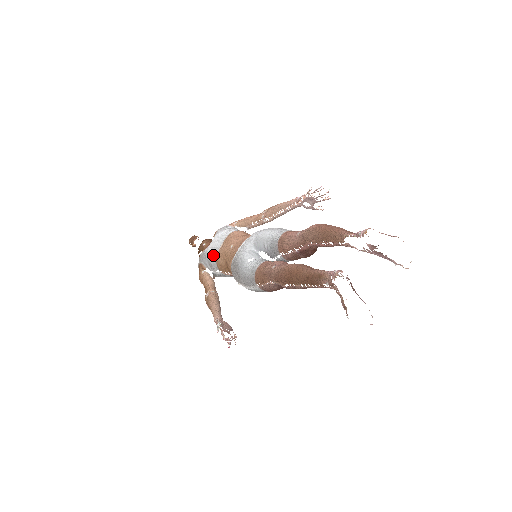
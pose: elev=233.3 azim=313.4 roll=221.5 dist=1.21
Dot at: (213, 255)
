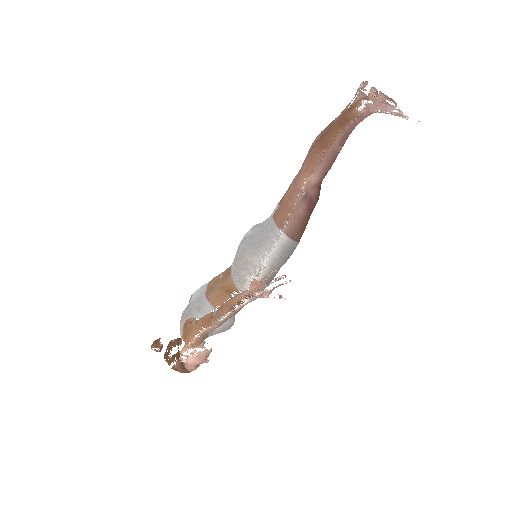
Dot at: (200, 299)
